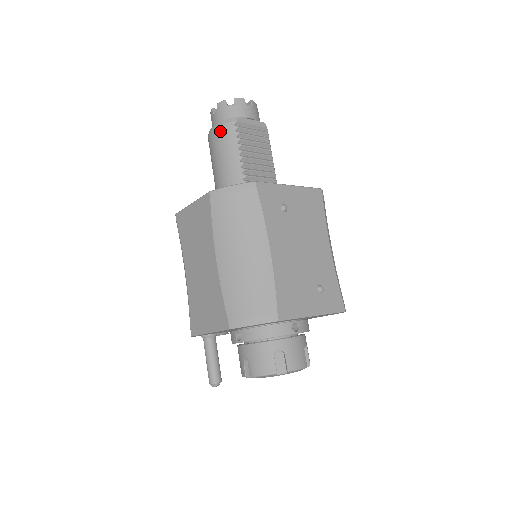
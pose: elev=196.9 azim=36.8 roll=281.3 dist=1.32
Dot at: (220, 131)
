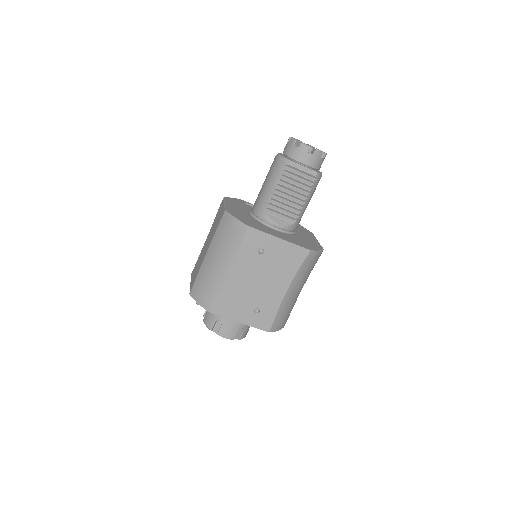
Dot at: (276, 163)
